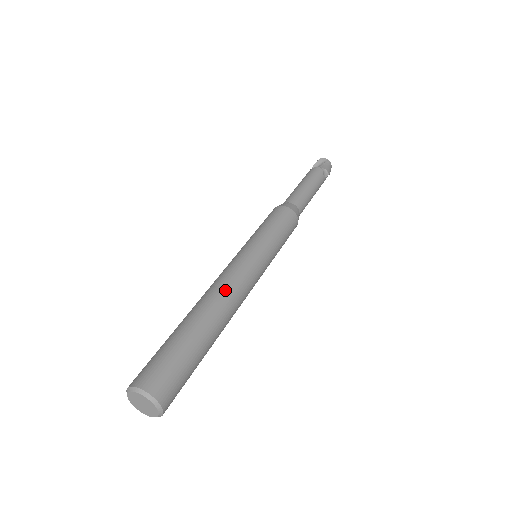
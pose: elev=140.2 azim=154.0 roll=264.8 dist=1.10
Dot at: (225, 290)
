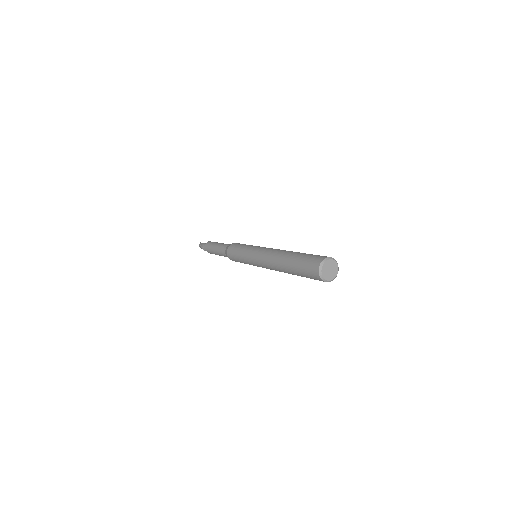
Dot at: (280, 250)
